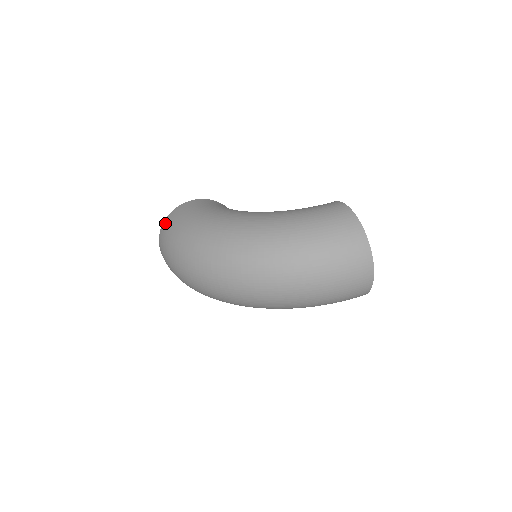
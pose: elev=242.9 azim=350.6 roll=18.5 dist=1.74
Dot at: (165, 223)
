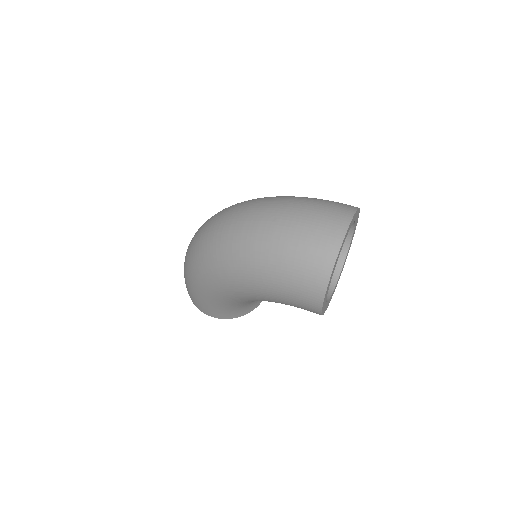
Dot at: occluded
